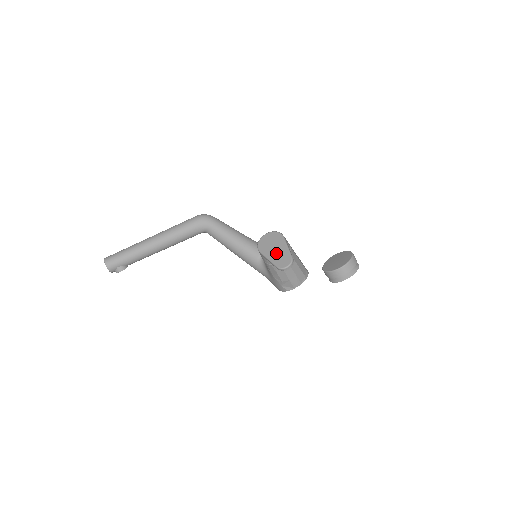
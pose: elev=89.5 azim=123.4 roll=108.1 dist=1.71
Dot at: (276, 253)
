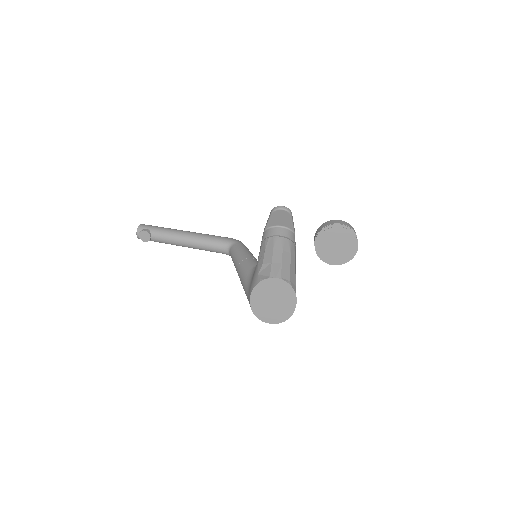
Dot at: occluded
